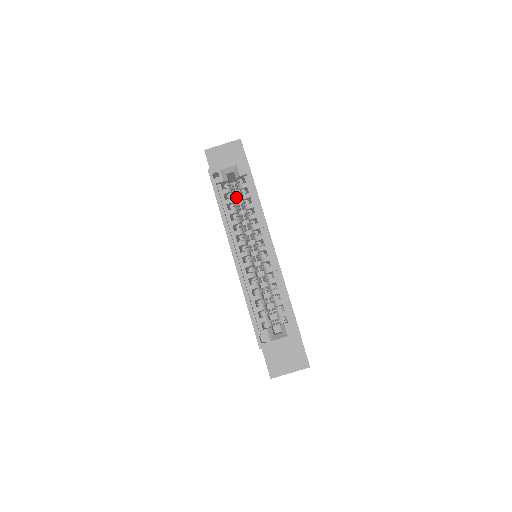
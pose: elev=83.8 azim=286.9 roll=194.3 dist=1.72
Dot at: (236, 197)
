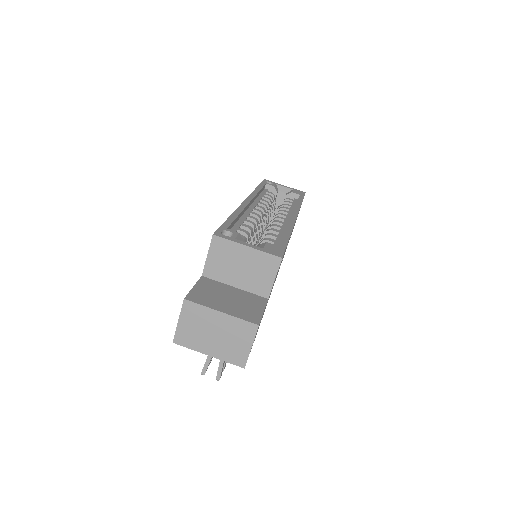
Dot at: (274, 208)
